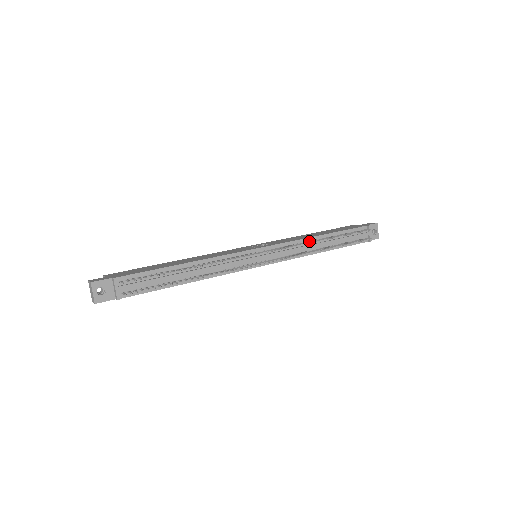
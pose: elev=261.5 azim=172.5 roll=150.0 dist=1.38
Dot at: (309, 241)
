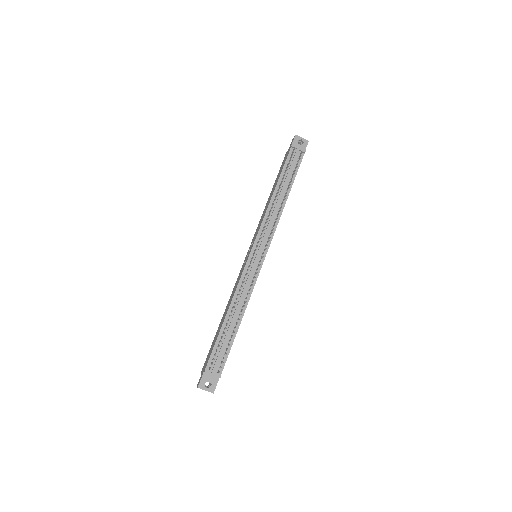
Dot at: (271, 208)
